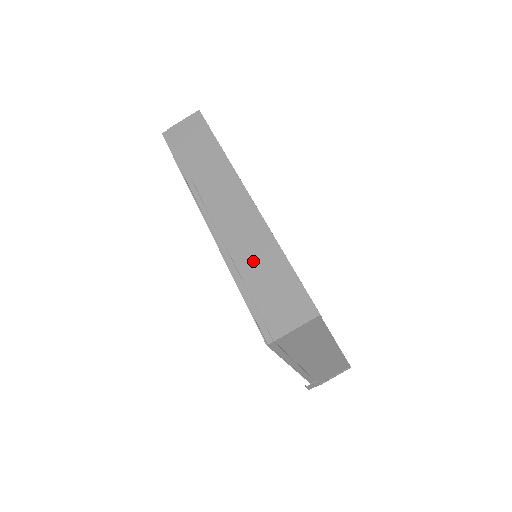
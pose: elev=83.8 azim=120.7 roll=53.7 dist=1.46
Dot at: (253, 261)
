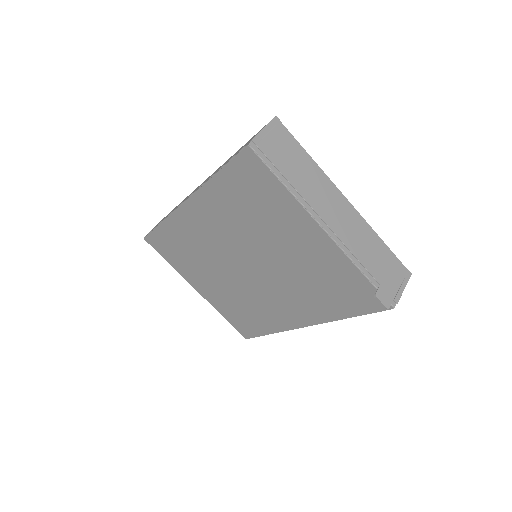
Dot at: occluded
